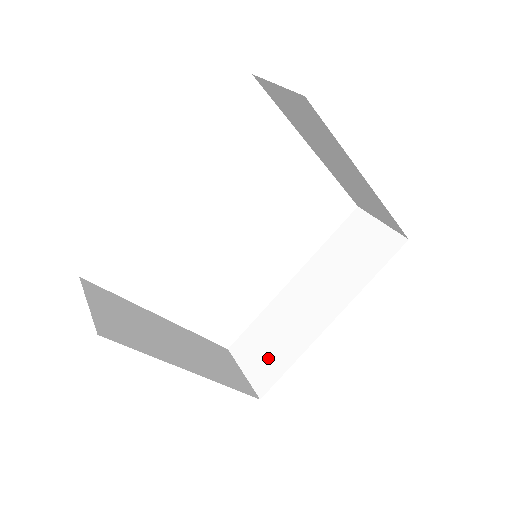
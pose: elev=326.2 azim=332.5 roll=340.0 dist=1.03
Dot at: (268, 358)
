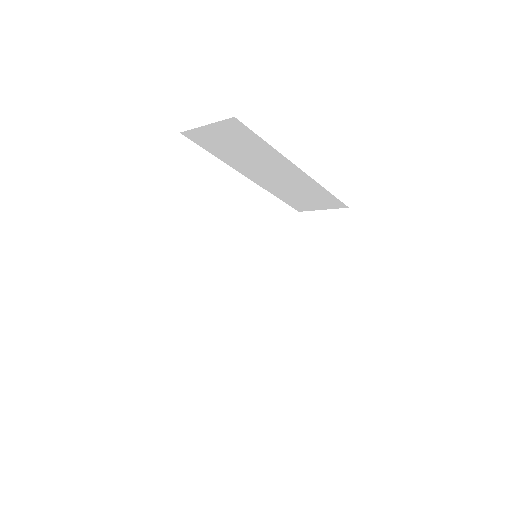
Dot at: occluded
